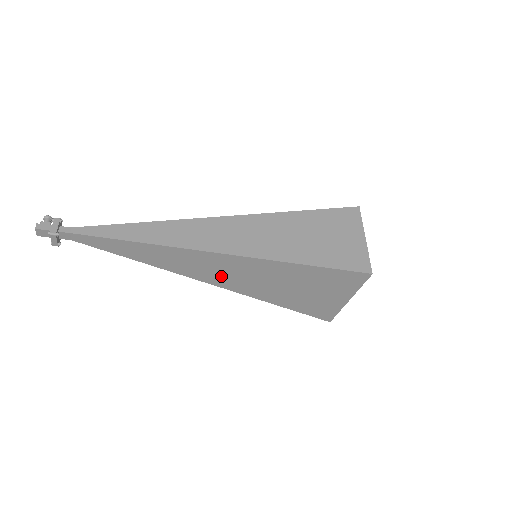
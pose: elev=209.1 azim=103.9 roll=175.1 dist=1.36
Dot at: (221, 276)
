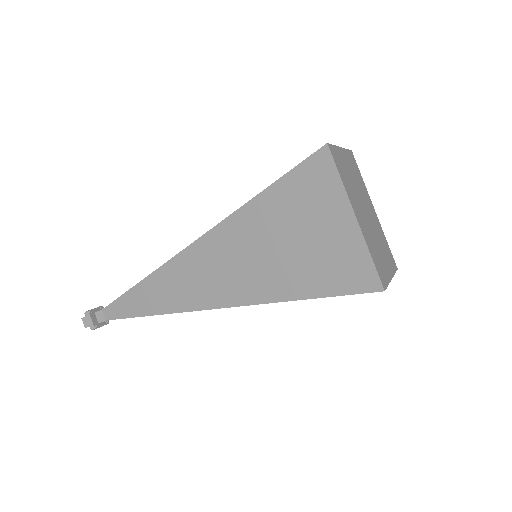
Dot at: (214, 284)
